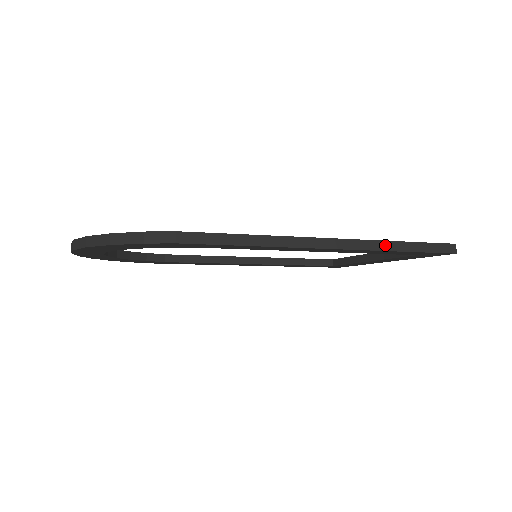
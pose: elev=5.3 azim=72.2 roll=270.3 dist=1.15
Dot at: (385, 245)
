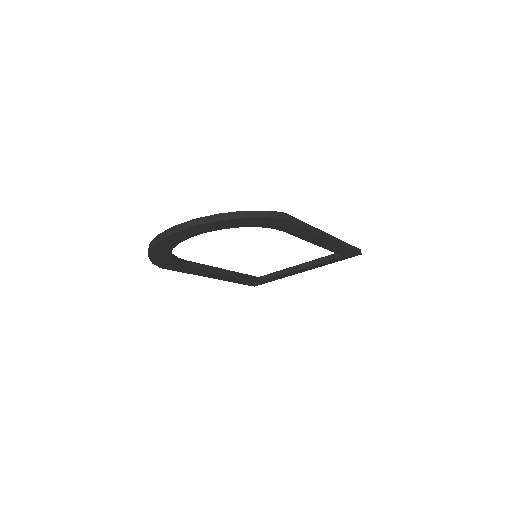
Dot at: (343, 243)
